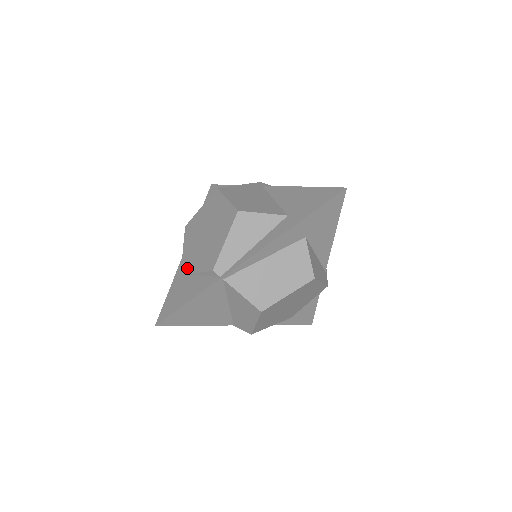
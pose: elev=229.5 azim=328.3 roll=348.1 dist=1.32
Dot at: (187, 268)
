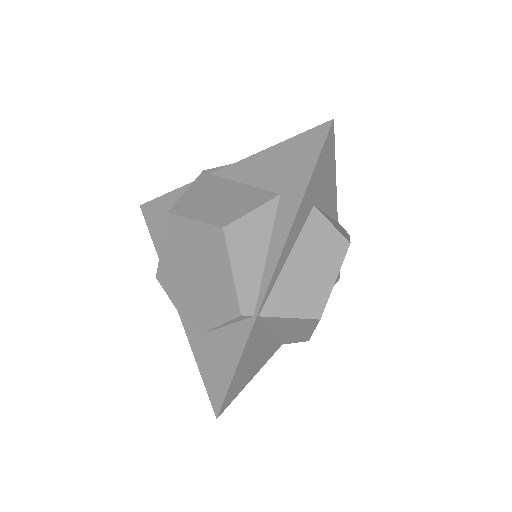
Dot at: (199, 326)
